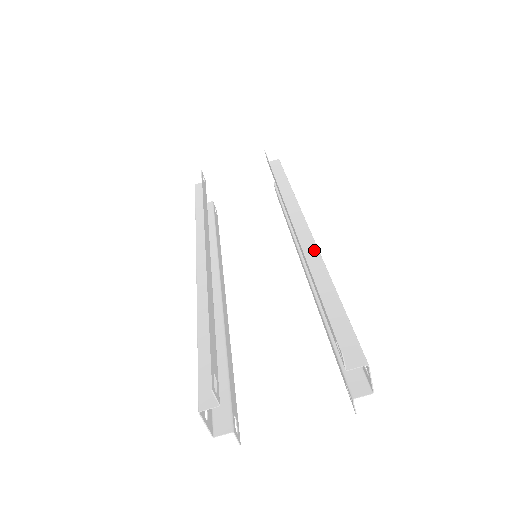
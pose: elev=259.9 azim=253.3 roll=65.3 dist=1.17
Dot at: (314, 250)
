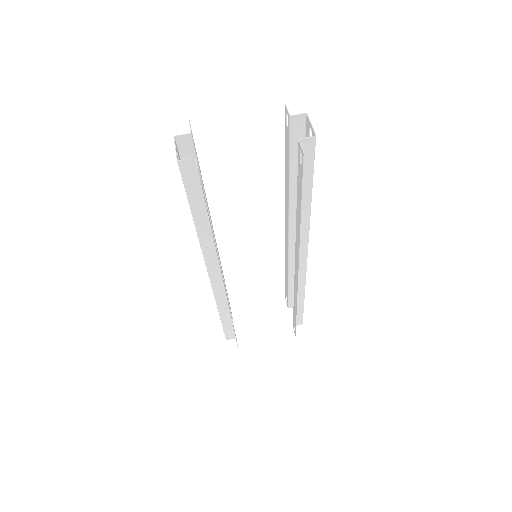
Dot at: occluded
